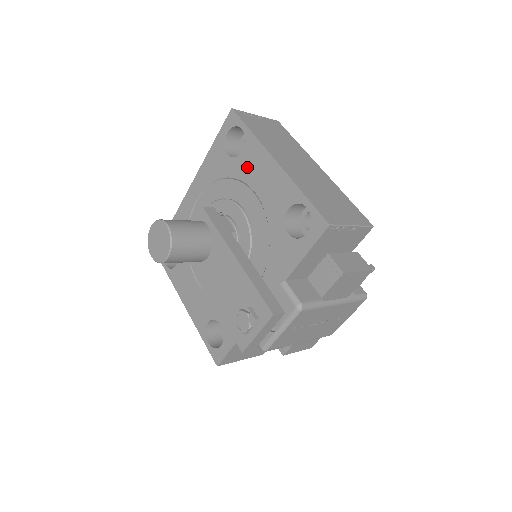
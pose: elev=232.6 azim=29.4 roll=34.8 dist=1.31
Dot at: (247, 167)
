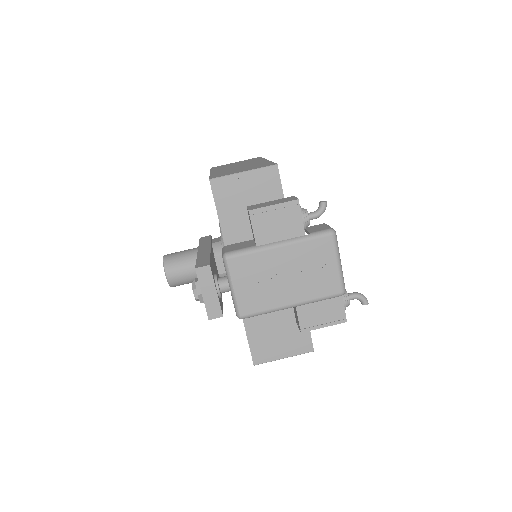
Dot at: occluded
